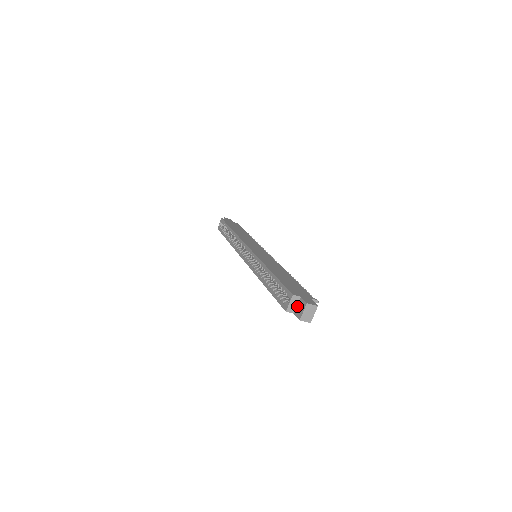
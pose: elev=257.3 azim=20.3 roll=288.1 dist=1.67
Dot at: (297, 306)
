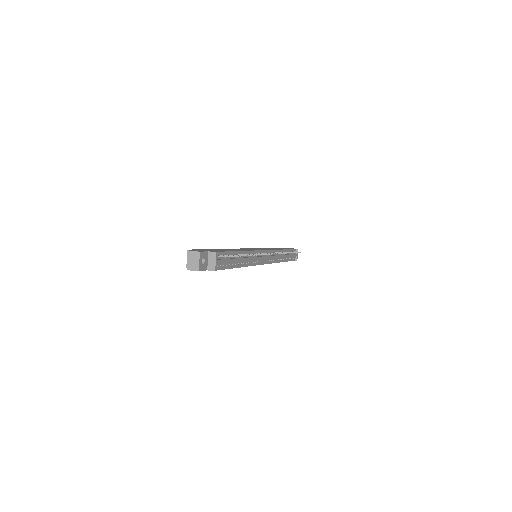
Dot at: occluded
